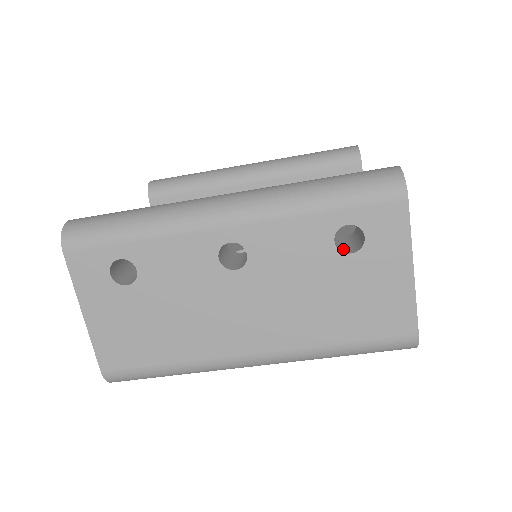
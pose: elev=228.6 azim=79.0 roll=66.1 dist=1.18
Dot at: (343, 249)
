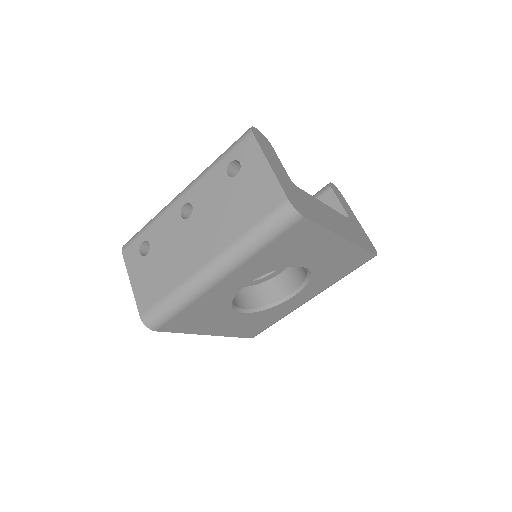
Dot at: occluded
